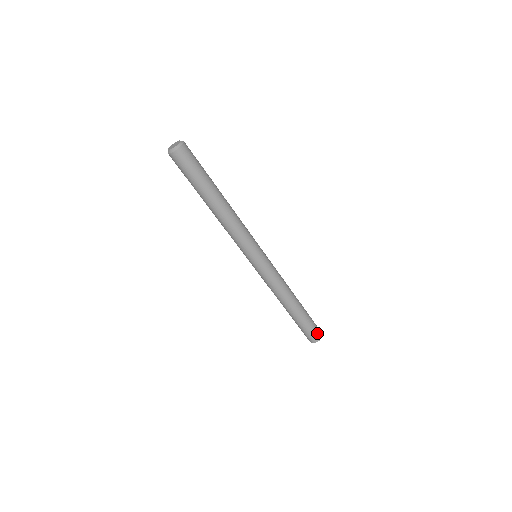
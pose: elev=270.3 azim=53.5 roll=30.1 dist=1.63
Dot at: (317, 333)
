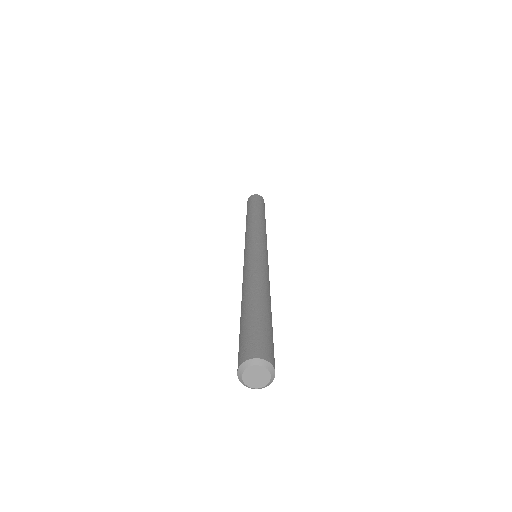
Dot at: occluded
